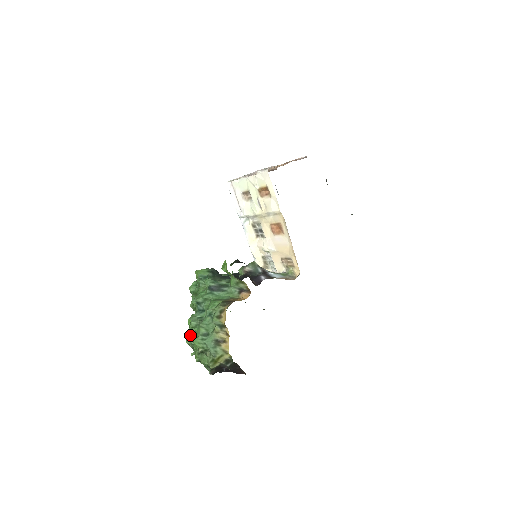
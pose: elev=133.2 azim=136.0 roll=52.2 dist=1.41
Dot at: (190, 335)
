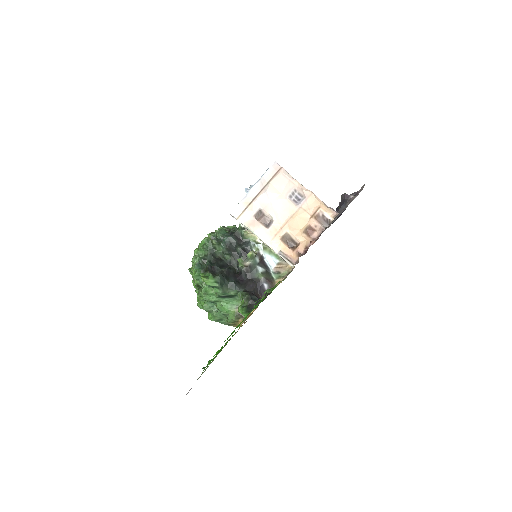
Dot at: occluded
